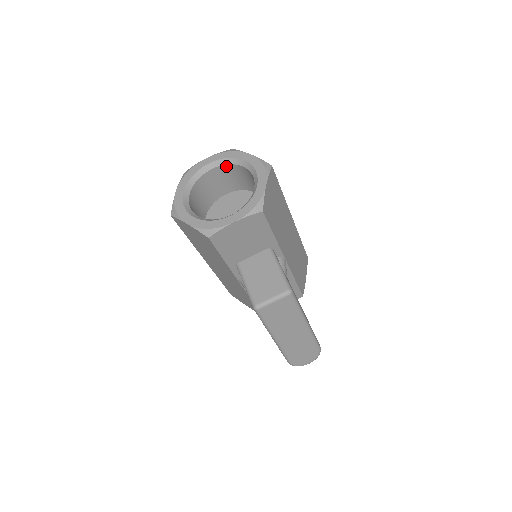
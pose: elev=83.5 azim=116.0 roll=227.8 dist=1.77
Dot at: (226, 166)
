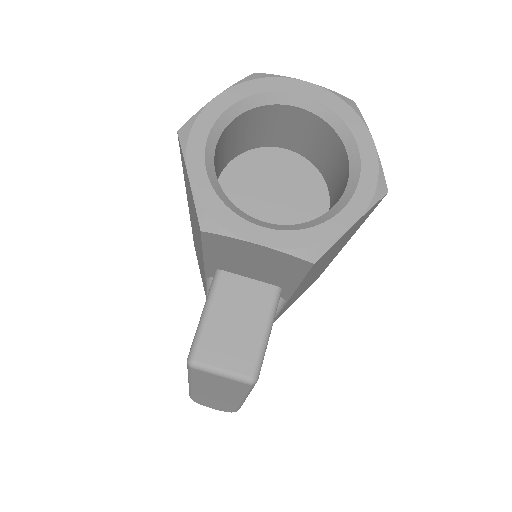
Dot at: (323, 122)
